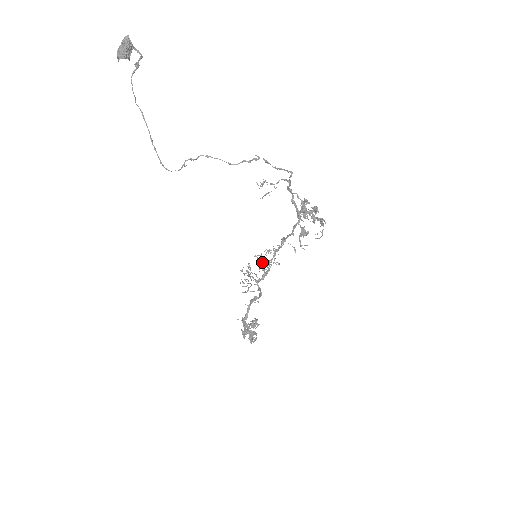
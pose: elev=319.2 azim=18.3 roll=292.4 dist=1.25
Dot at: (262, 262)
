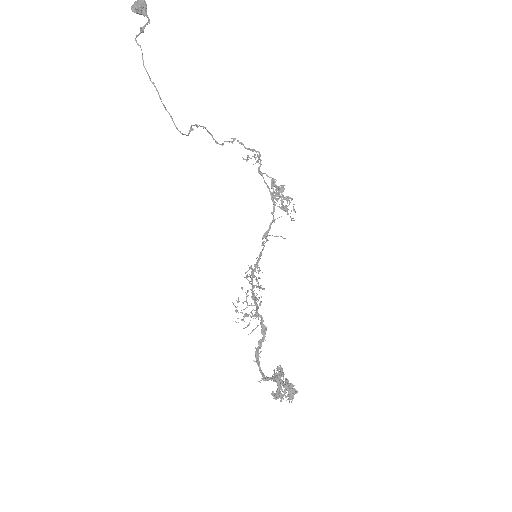
Dot at: (259, 269)
